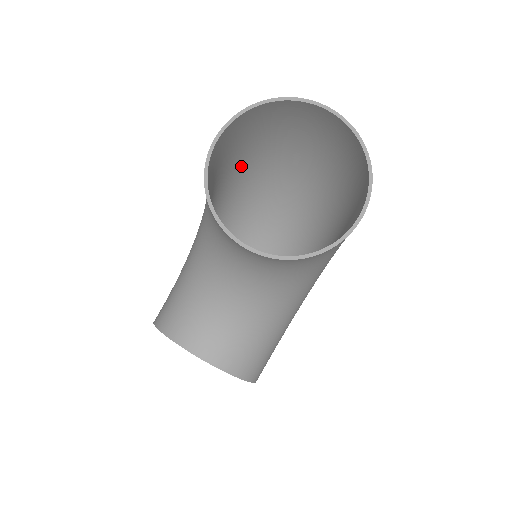
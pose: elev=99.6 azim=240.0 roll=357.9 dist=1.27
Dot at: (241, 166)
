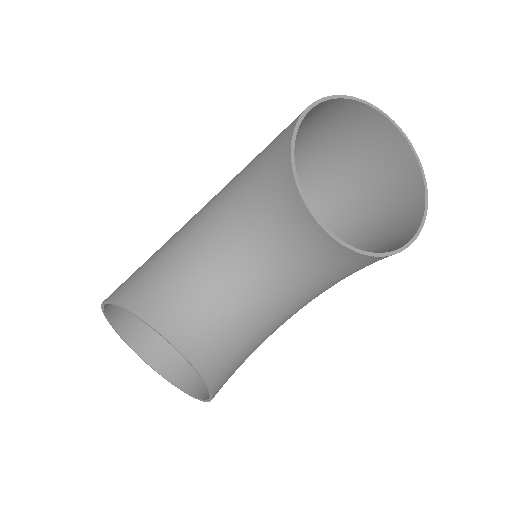
Dot at: occluded
